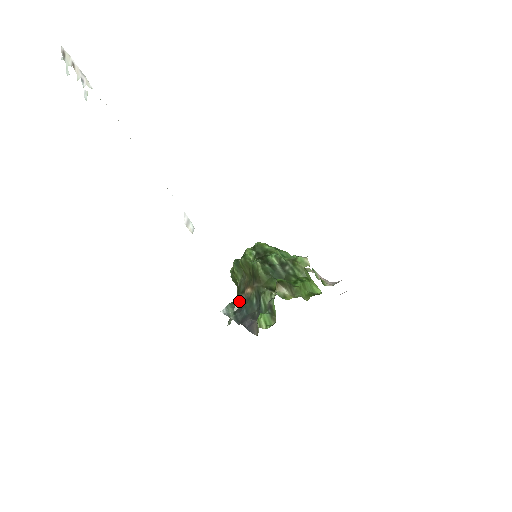
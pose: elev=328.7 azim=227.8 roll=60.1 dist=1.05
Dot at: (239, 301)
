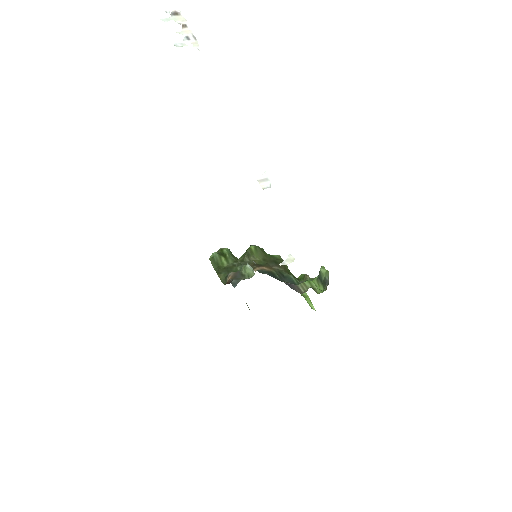
Dot at: occluded
